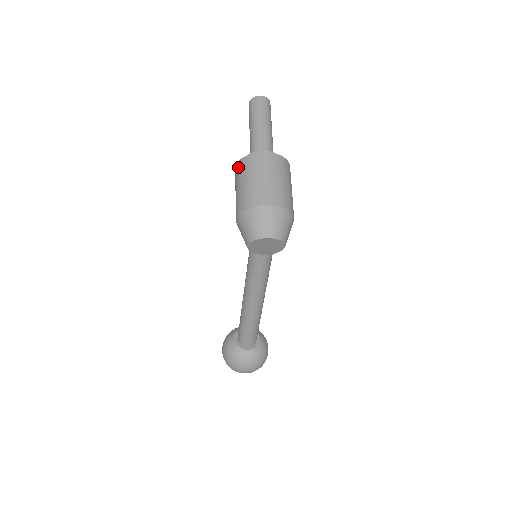
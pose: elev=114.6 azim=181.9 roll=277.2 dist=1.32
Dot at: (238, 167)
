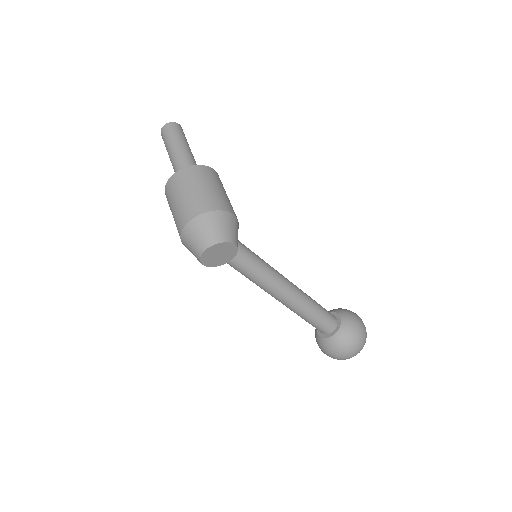
Dot at: occluded
